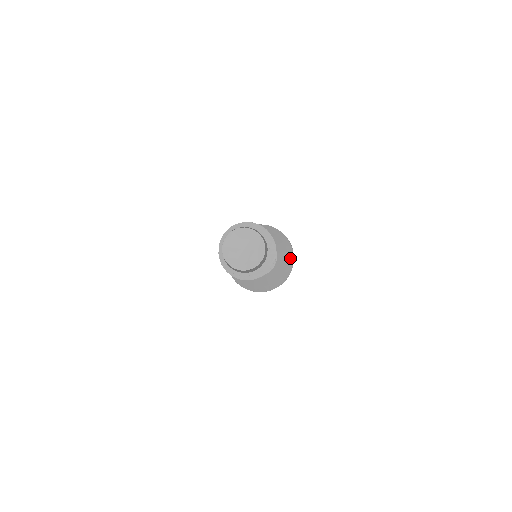
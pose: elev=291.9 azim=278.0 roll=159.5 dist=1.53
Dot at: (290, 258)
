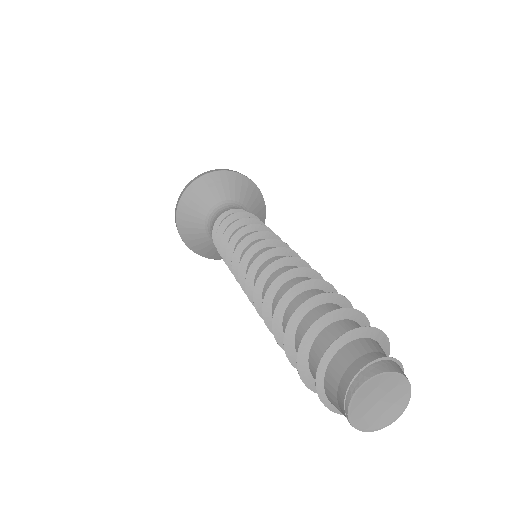
Dot at: (250, 186)
